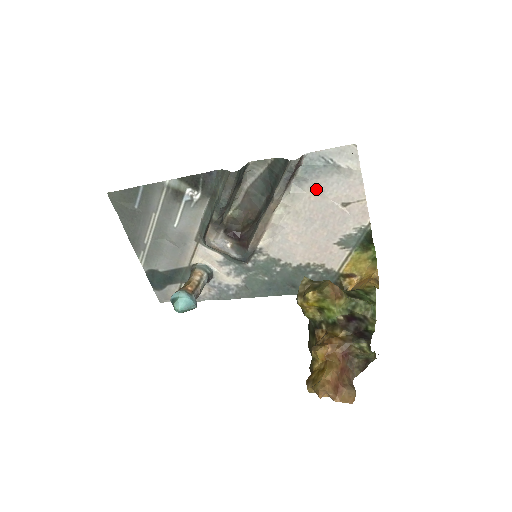
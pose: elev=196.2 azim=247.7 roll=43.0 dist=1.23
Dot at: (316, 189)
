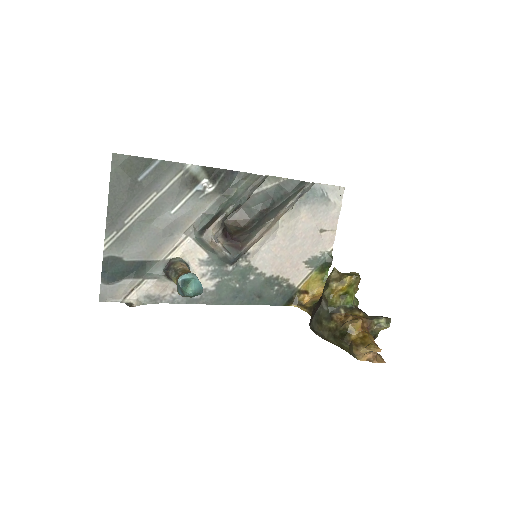
Dot at: (309, 212)
